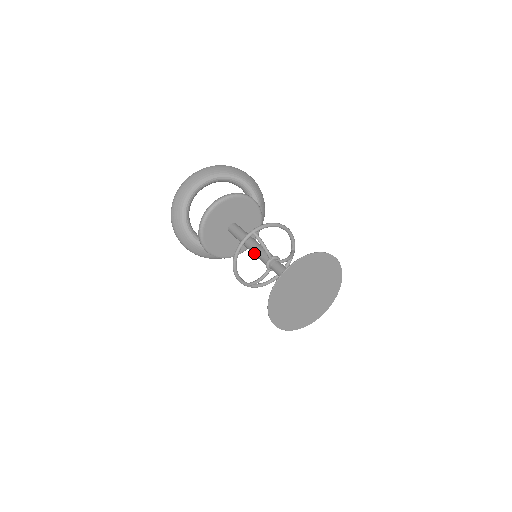
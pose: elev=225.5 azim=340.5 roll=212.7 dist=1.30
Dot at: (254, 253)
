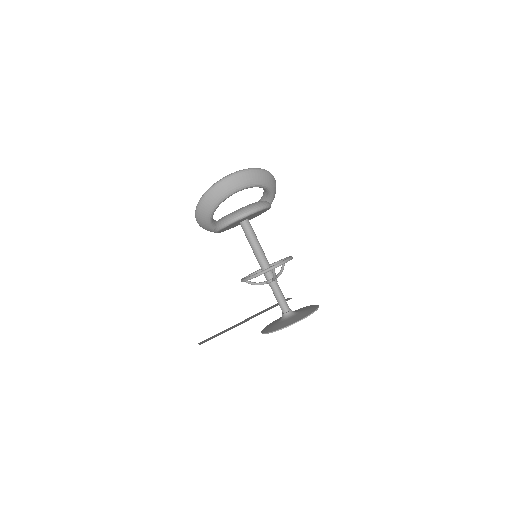
Dot at: (259, 263)
